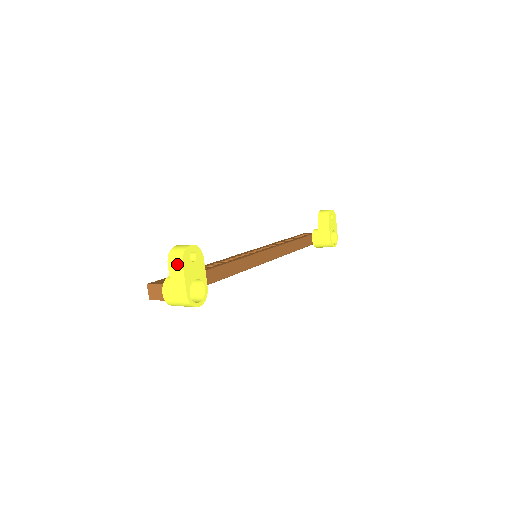
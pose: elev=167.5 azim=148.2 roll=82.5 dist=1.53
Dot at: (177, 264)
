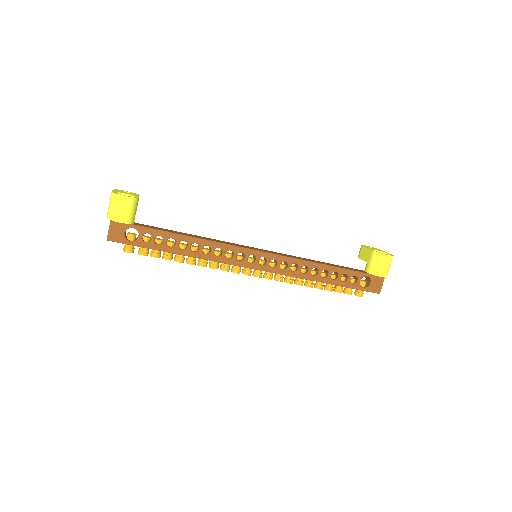
Dot at: occluded
